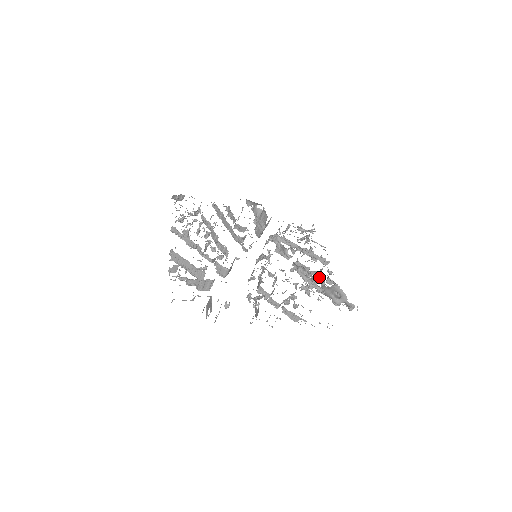
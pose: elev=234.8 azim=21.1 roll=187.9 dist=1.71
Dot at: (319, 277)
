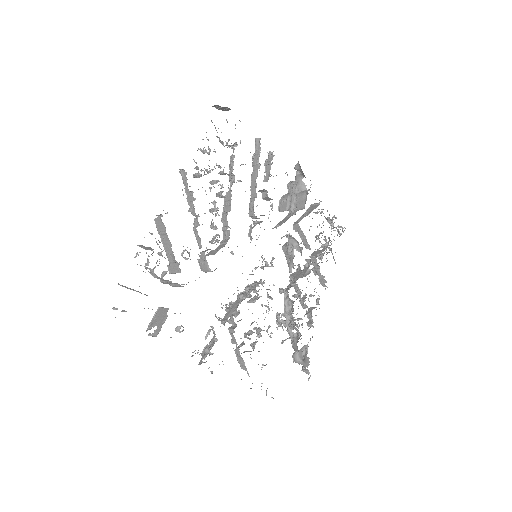
Dot at: (303, 305)
